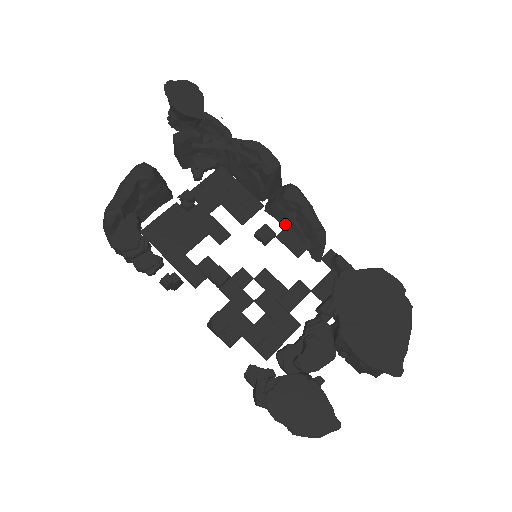
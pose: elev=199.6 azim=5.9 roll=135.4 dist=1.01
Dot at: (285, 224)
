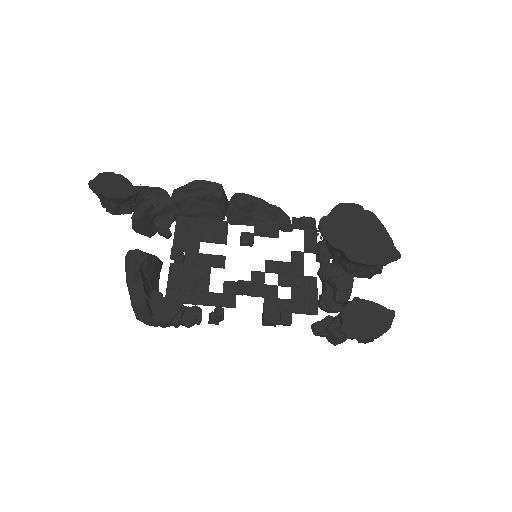
Dot at: (250, 224)
